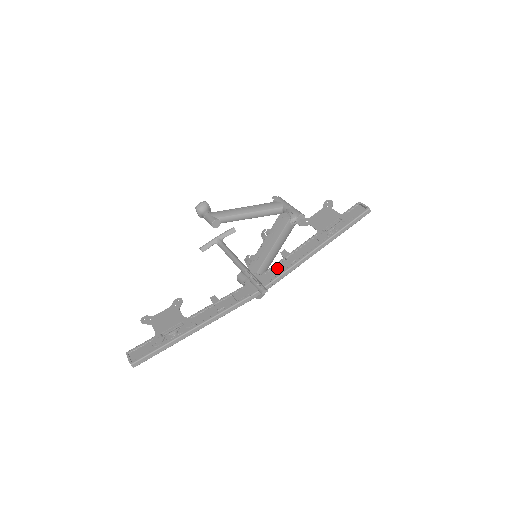
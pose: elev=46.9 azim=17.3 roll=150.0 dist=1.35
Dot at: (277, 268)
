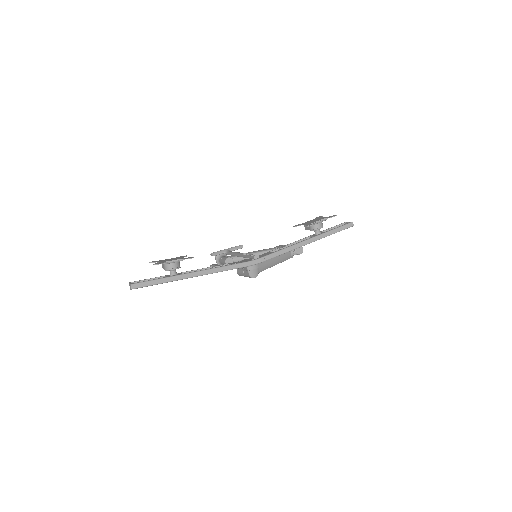
Dot at: occluded
